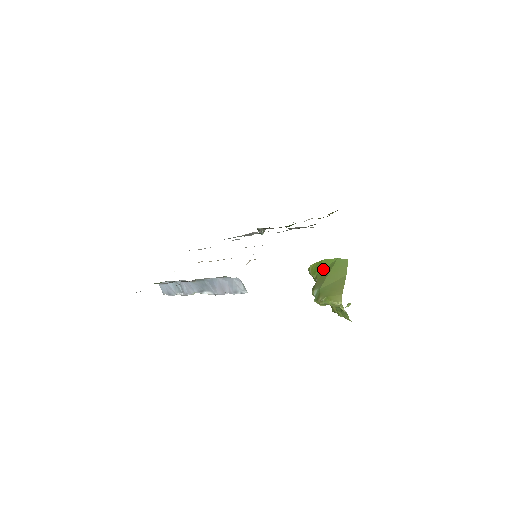
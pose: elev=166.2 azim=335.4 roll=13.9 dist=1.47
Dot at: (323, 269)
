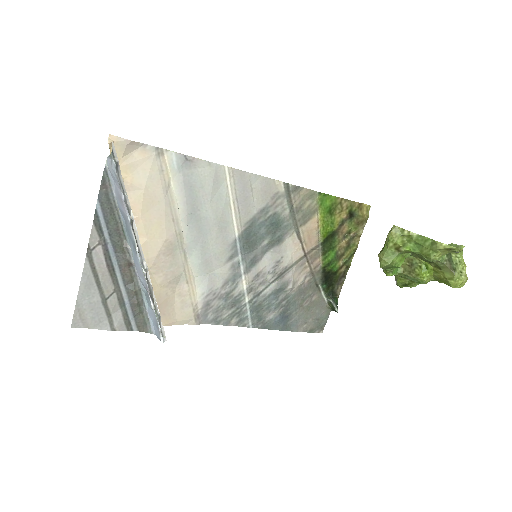
Dot at: occluded
